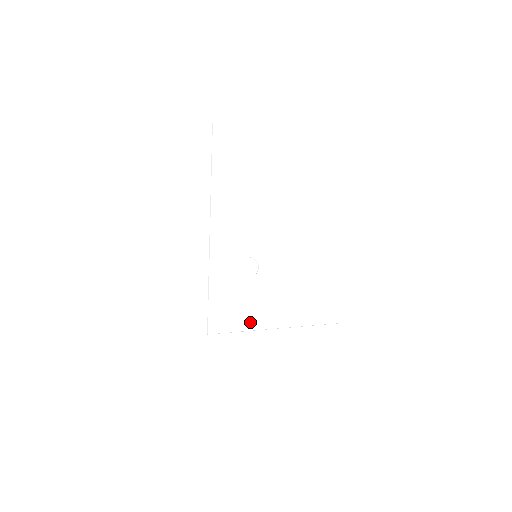
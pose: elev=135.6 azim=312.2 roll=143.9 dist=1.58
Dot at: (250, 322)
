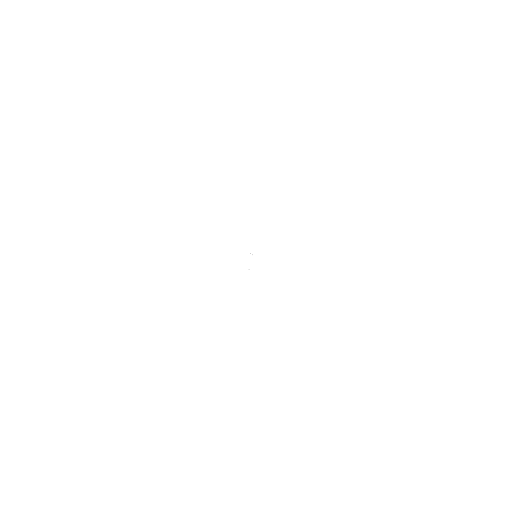
Dot at: (224, 305)
